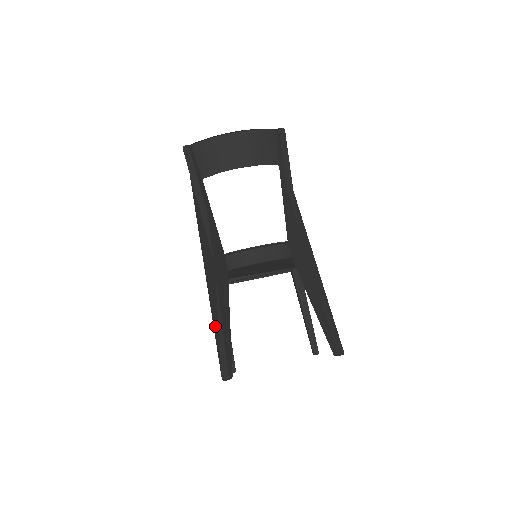
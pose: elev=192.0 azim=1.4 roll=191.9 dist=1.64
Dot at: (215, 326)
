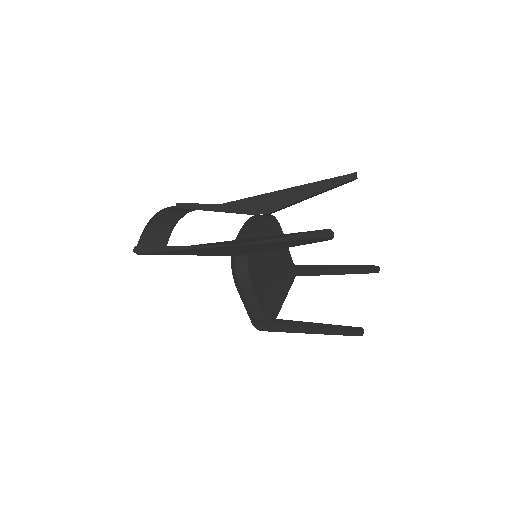
Dot at: (281, 243)
